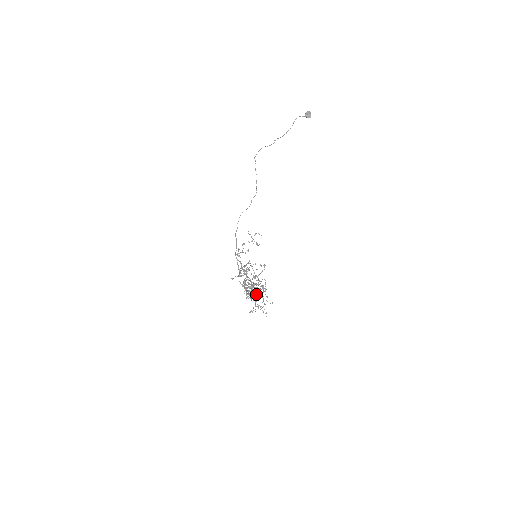
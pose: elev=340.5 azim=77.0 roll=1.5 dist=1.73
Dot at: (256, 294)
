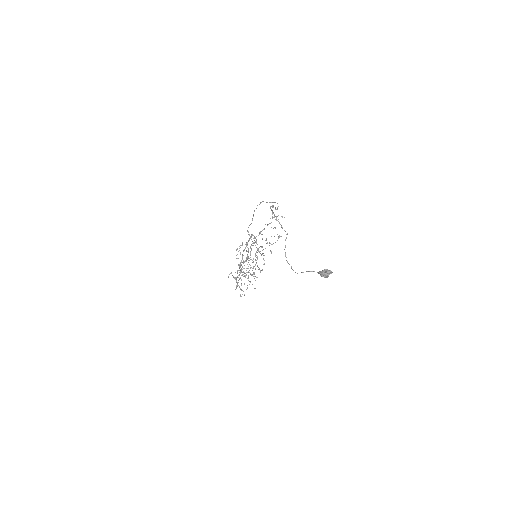
Dot at: occluded
